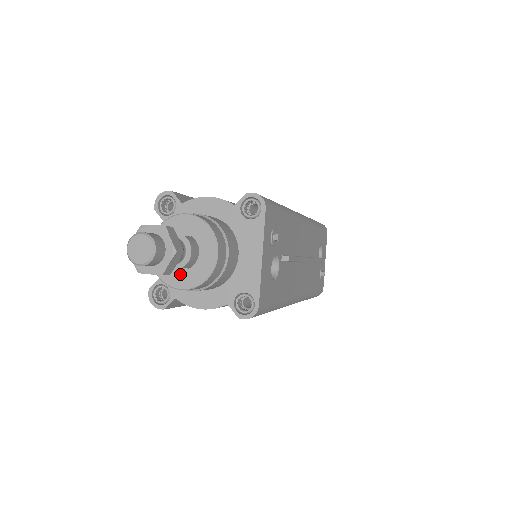
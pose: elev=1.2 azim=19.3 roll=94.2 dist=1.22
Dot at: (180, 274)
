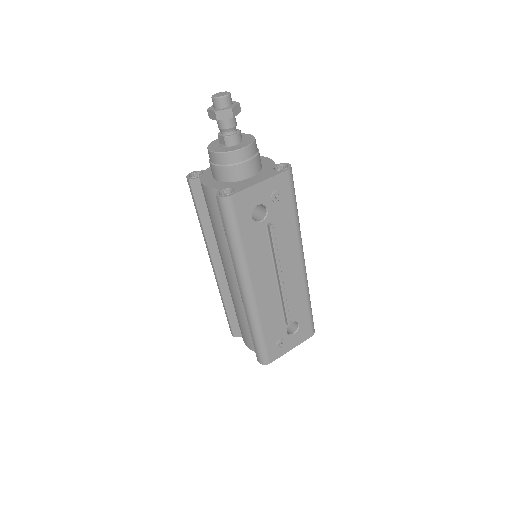
Dot at: (218, 147)
